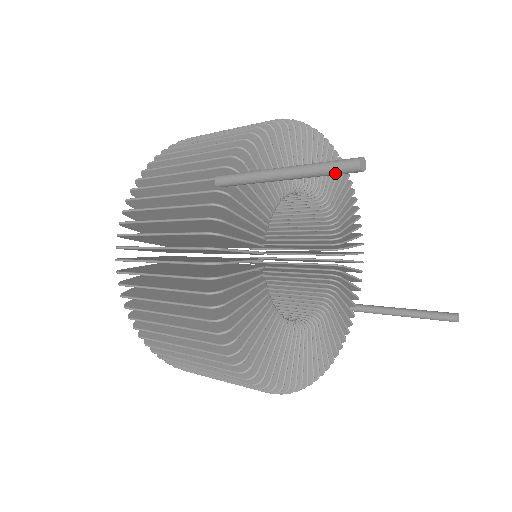
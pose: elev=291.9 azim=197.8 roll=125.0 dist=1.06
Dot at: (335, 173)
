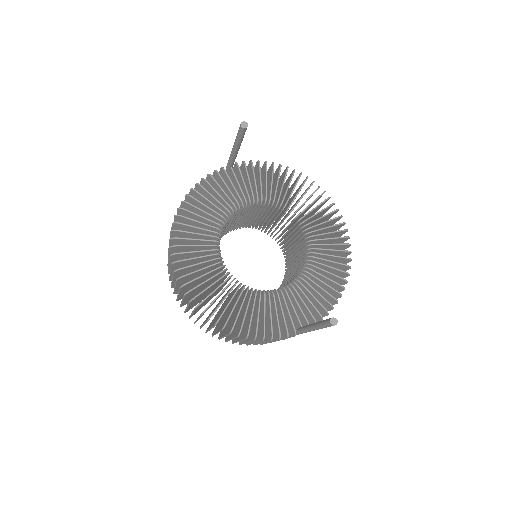
Dot at: (238, 133)
